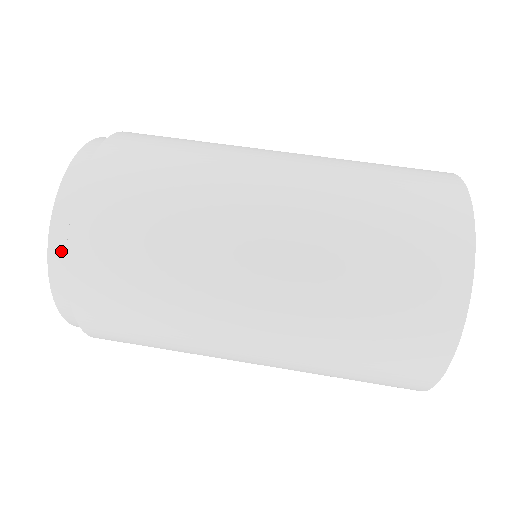
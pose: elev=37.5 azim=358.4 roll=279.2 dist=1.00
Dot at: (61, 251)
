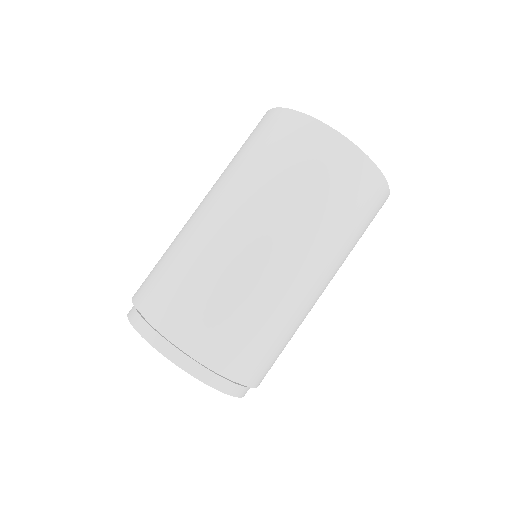
Dot at: (185, 359)
